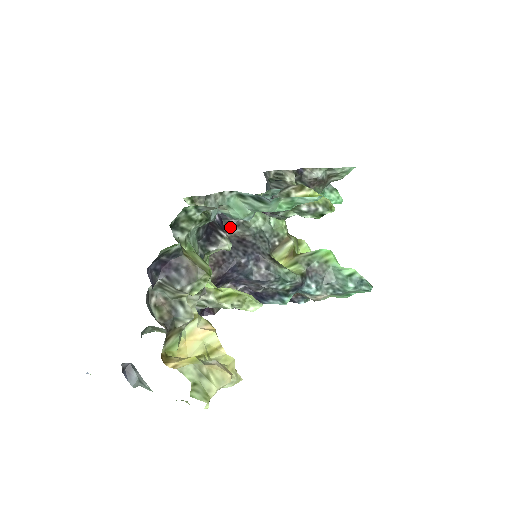
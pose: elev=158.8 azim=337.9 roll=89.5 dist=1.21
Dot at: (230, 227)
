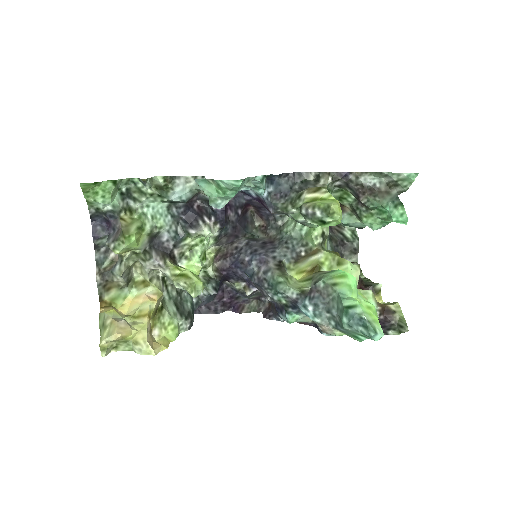
Dot at: (269, 228)
